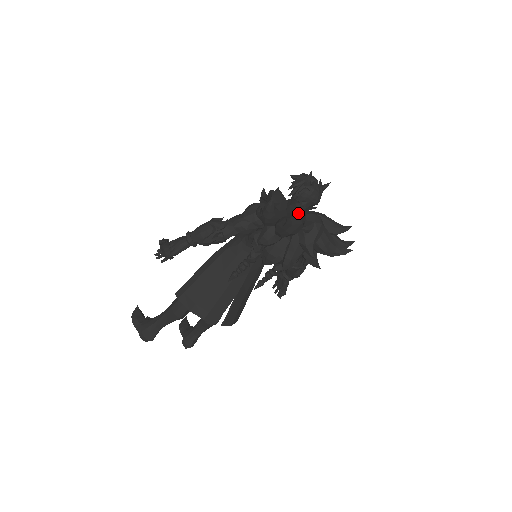
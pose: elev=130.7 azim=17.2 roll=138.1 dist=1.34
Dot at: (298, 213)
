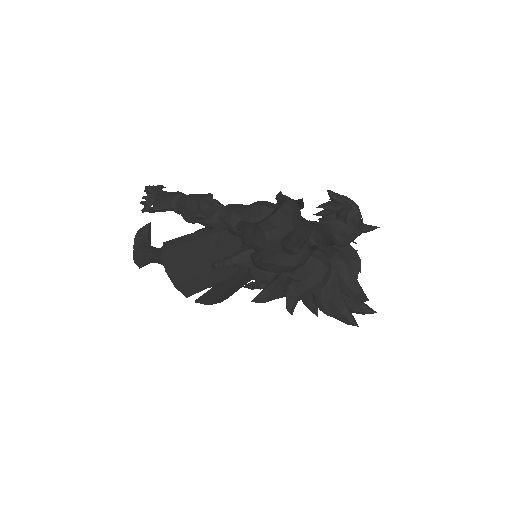
Dot at: occluded
